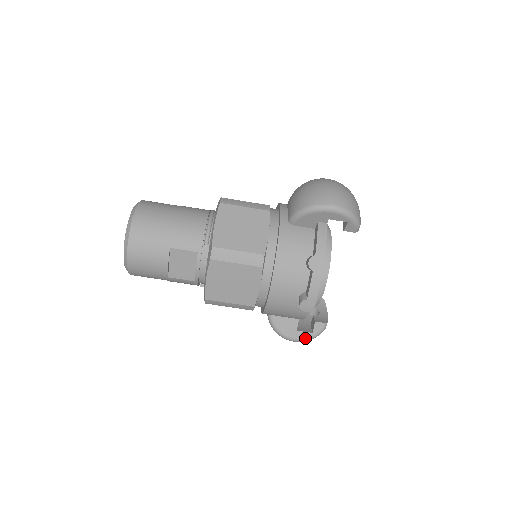
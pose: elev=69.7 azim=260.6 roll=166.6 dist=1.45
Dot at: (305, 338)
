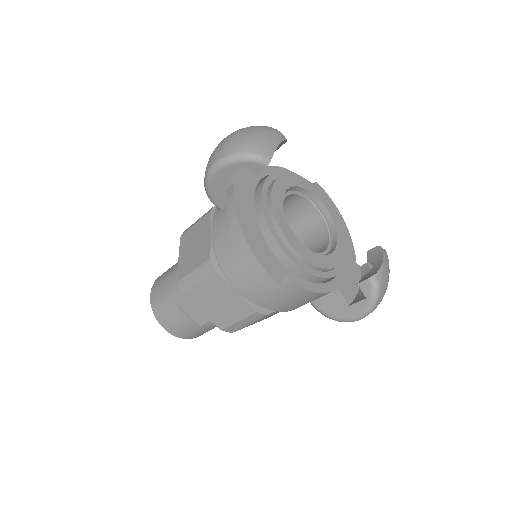
Dot at: (364, 309)
